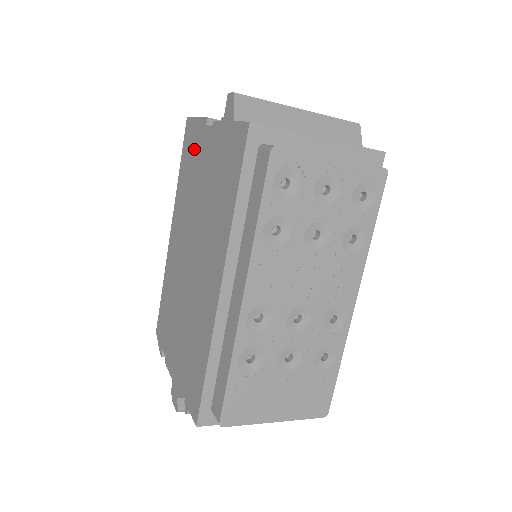
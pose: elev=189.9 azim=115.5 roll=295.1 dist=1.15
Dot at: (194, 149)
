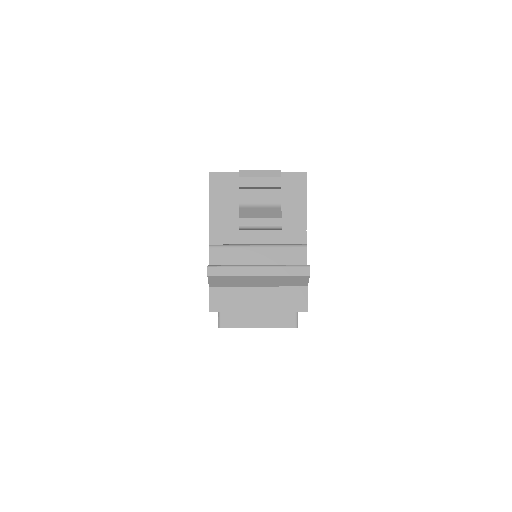
Dot at: occluded
